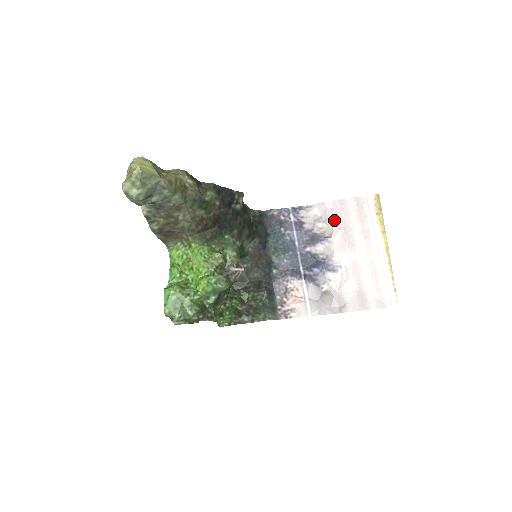
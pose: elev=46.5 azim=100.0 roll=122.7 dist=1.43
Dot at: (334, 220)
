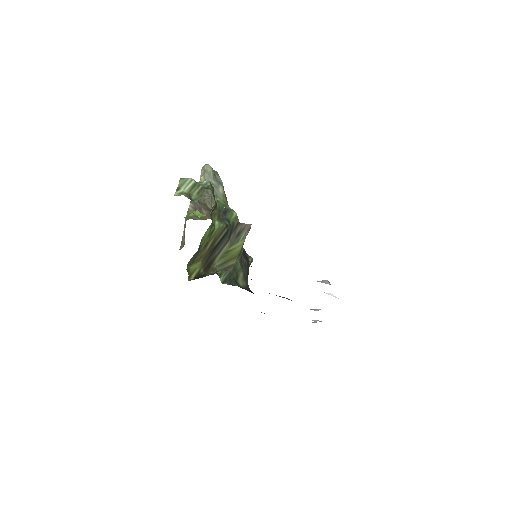
Dot at: occluded
